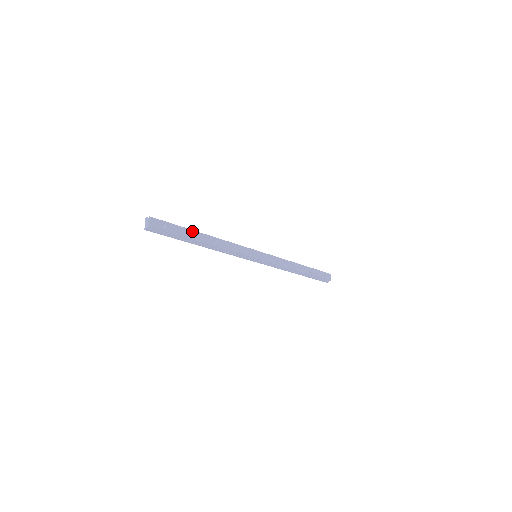
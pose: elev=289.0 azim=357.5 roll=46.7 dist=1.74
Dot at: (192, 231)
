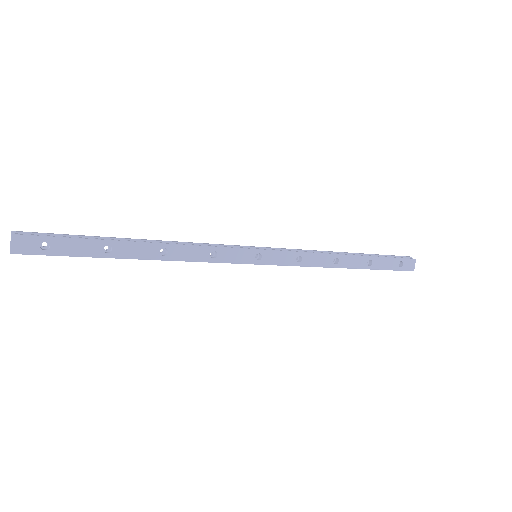
Dot at: (110, 242)
